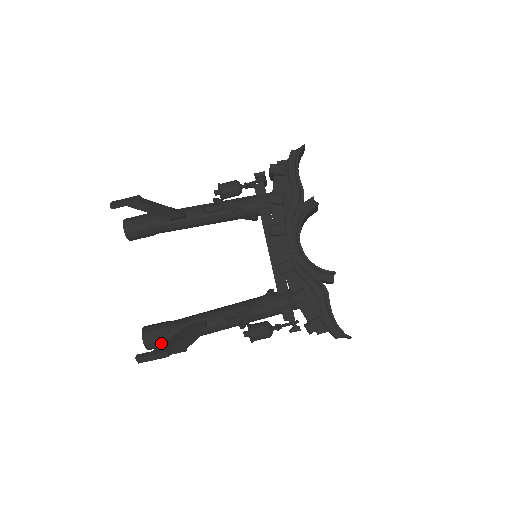
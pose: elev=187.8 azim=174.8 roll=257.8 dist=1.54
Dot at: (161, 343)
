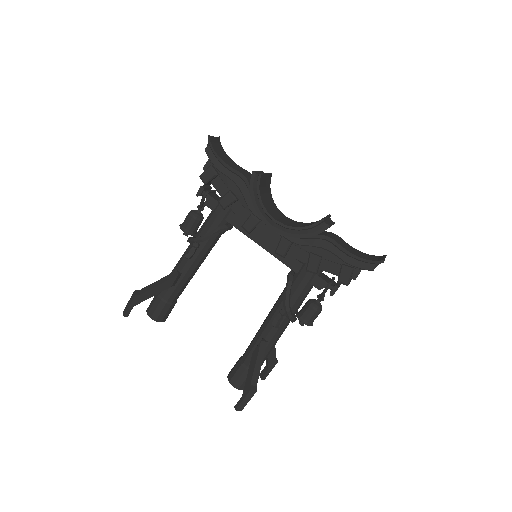
Dot at: occluded
